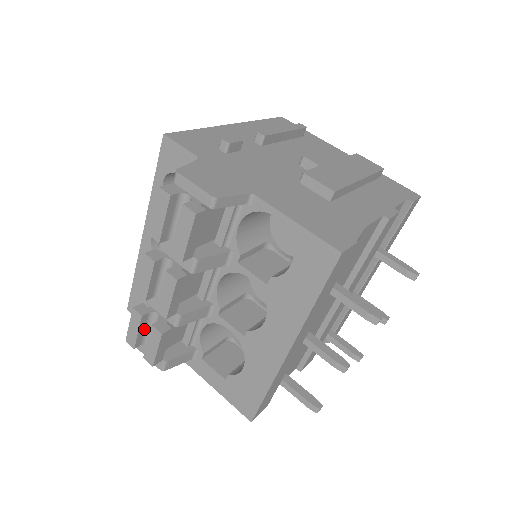
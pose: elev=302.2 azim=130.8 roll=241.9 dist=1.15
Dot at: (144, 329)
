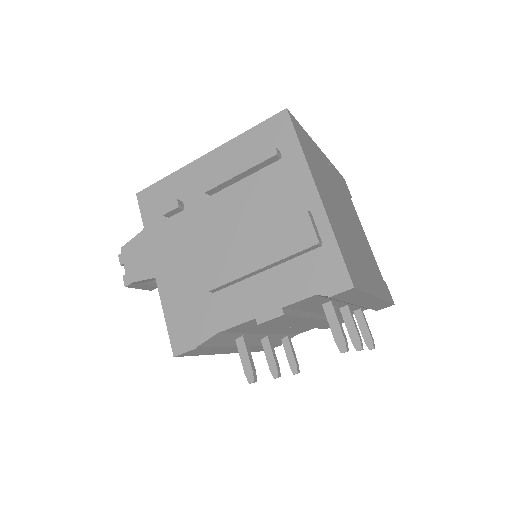
Dot at: occluded
